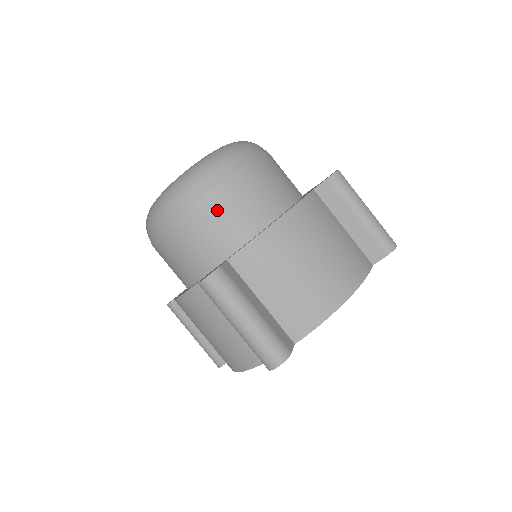
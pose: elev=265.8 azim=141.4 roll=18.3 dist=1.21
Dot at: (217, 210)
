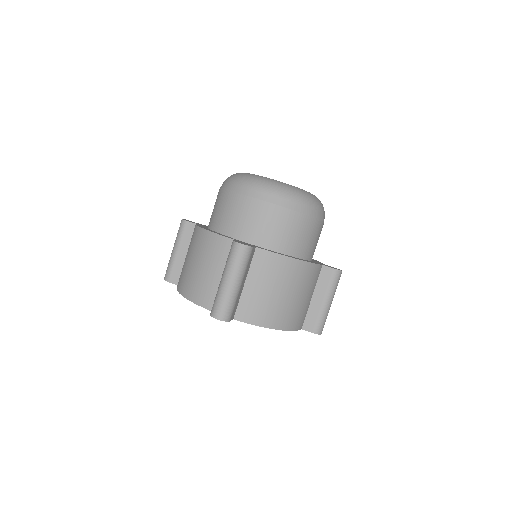
Dot at: (279, 220)
